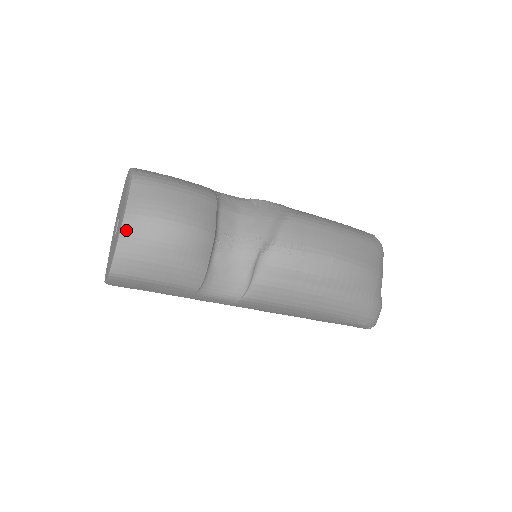
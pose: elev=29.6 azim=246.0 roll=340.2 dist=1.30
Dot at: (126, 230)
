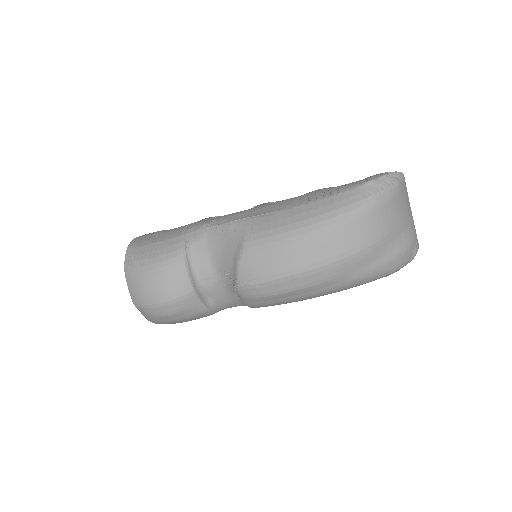
Dot at: (141, 312)
